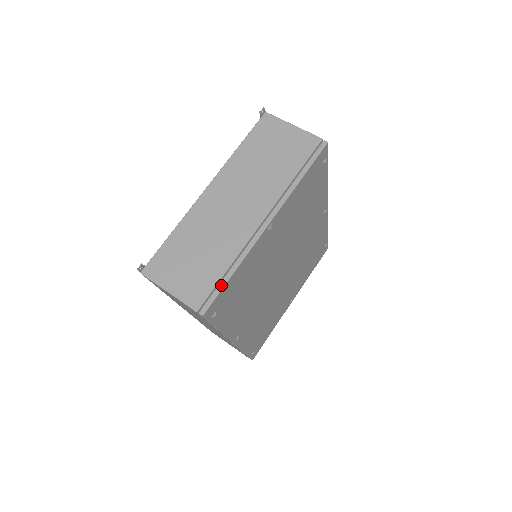
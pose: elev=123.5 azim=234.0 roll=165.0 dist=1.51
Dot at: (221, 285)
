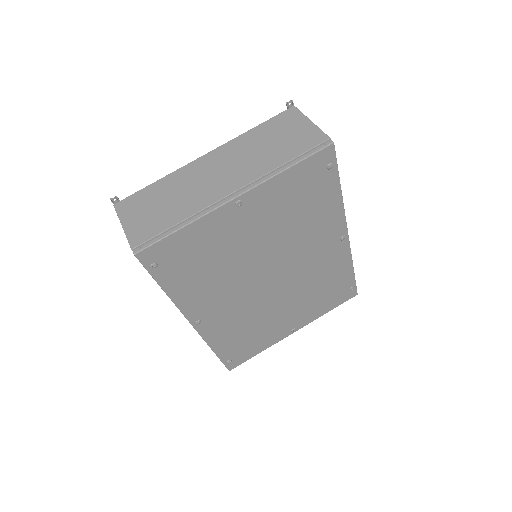
Dot at: (164, 234)
